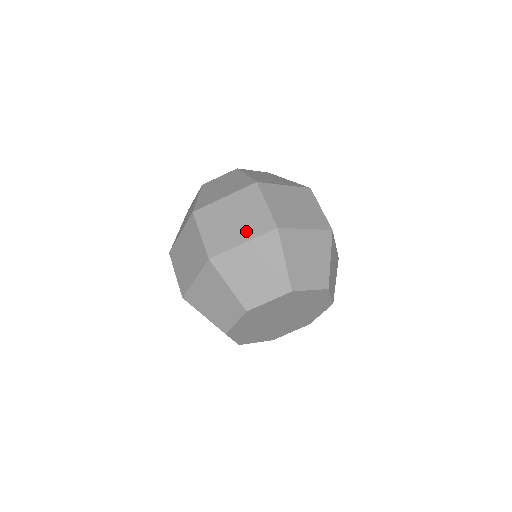
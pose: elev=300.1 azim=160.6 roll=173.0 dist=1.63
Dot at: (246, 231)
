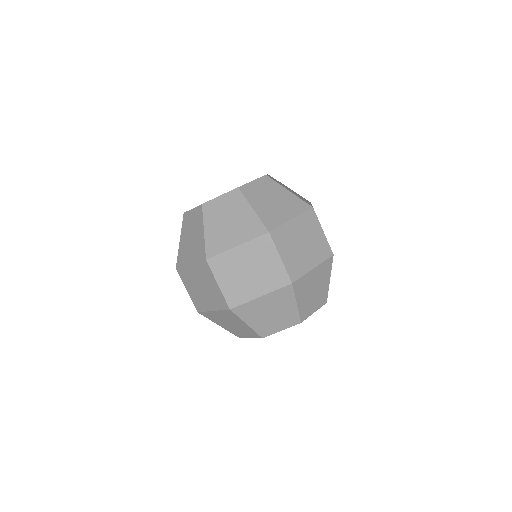
Dot at: (314, 256)
